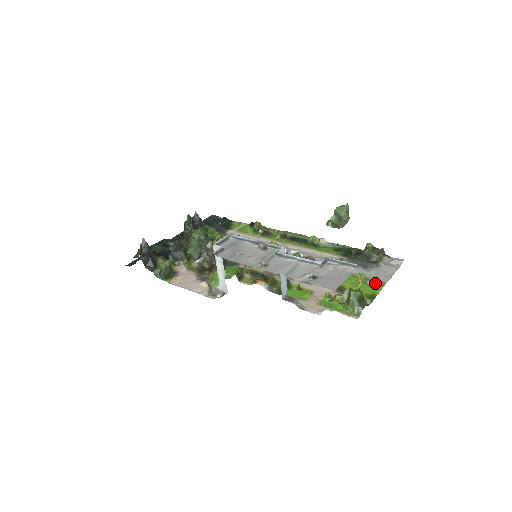
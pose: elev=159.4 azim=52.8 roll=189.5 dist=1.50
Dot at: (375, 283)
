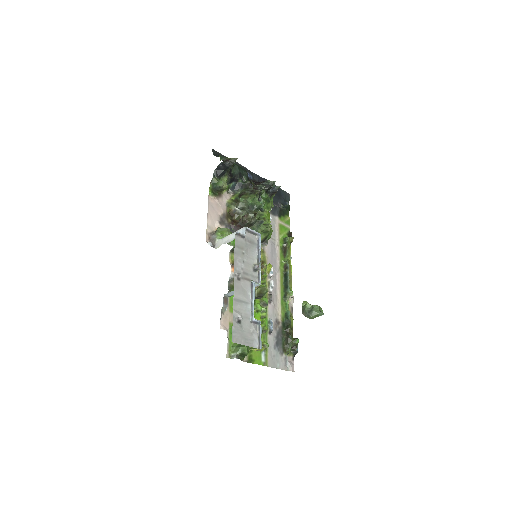
Dot at: (264, 358)
